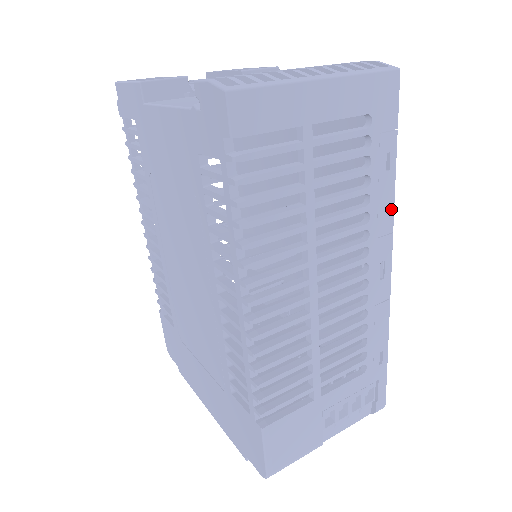
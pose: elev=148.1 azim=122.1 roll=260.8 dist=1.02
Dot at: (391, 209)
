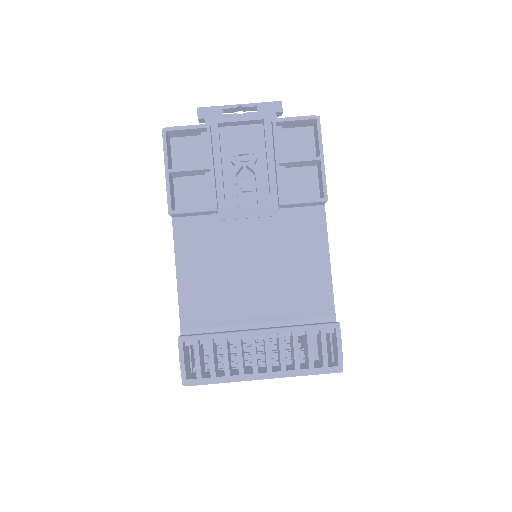
Dot at: occluded
